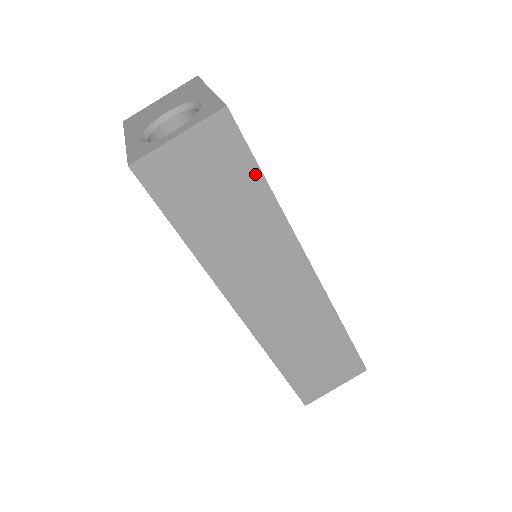
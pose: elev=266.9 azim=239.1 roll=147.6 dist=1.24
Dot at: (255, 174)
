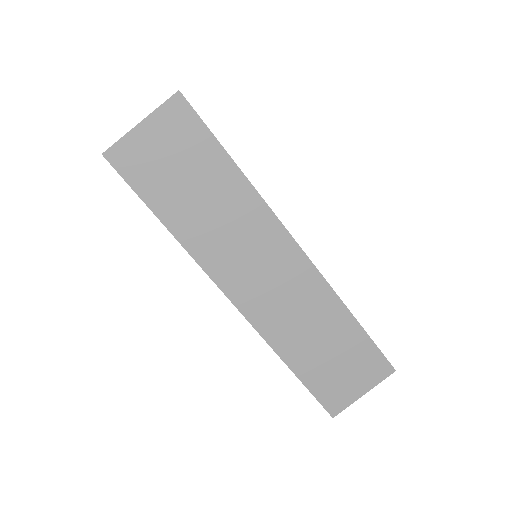
Dot at: (218, 151)
